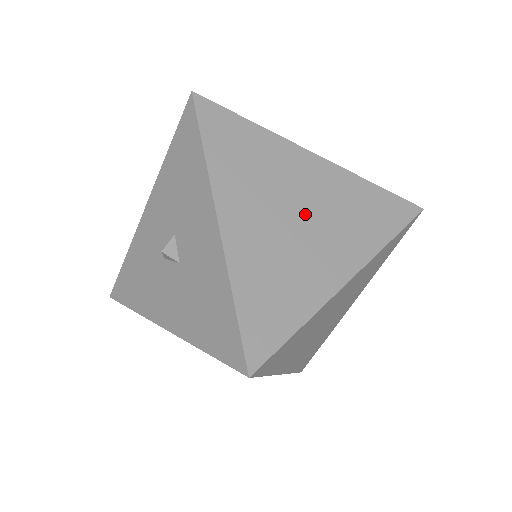
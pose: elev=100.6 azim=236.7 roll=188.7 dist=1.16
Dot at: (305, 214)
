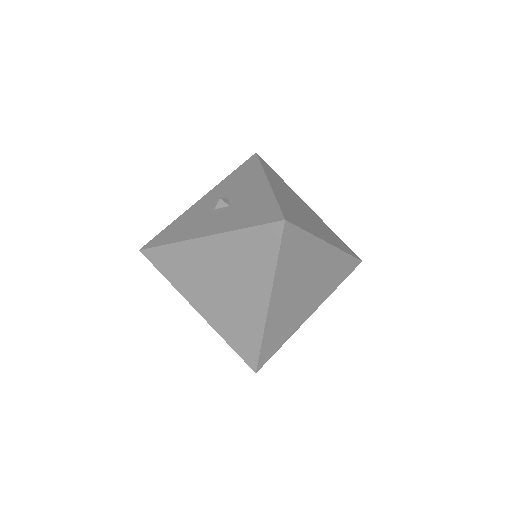
Dot at: (306, 213)
